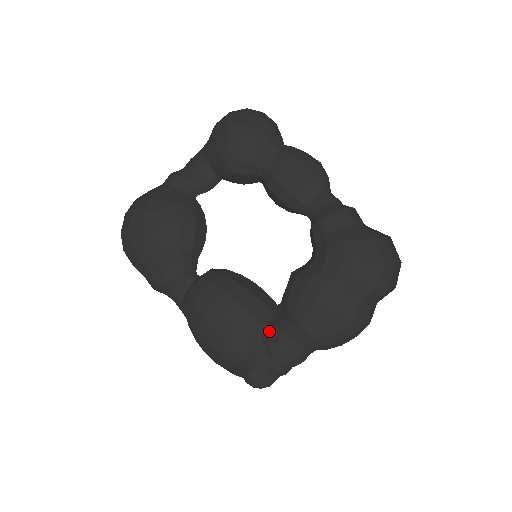
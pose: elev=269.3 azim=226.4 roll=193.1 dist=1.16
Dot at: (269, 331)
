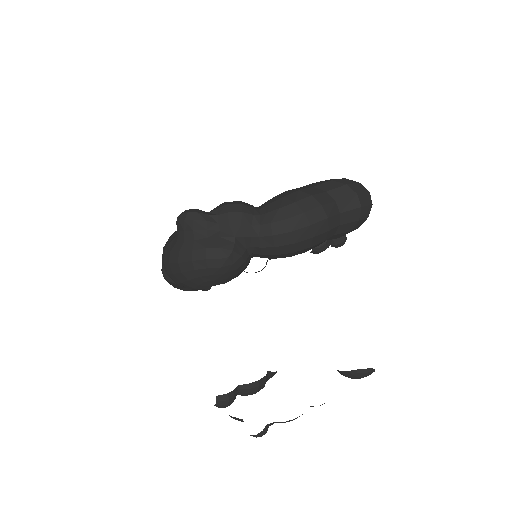
Dot at: occluded
